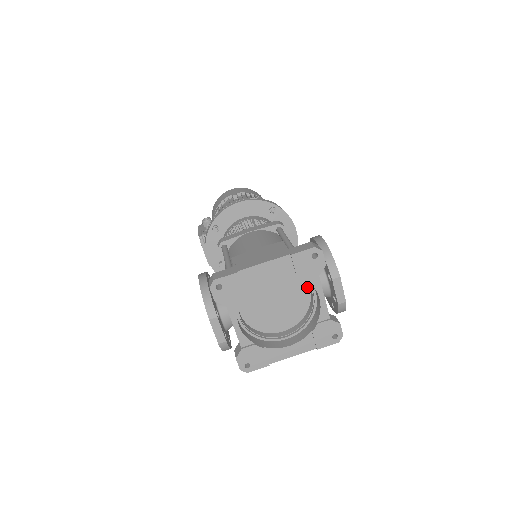
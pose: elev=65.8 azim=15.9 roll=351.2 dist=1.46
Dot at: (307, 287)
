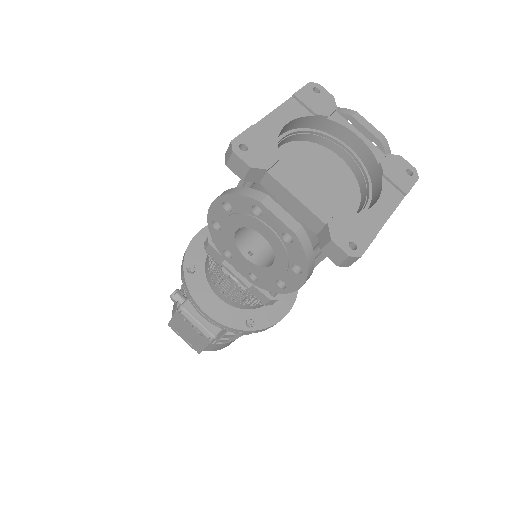
Dot at: (335, 156)
